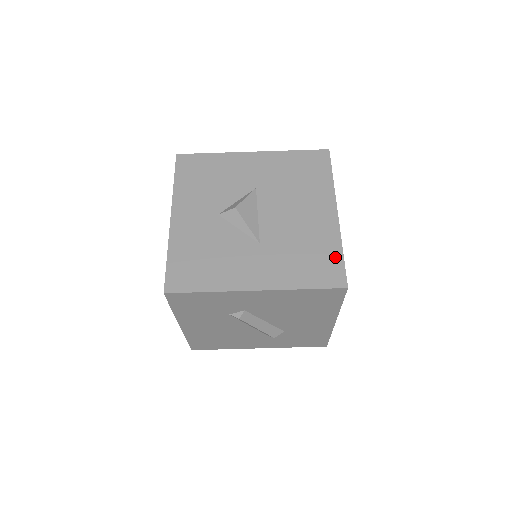
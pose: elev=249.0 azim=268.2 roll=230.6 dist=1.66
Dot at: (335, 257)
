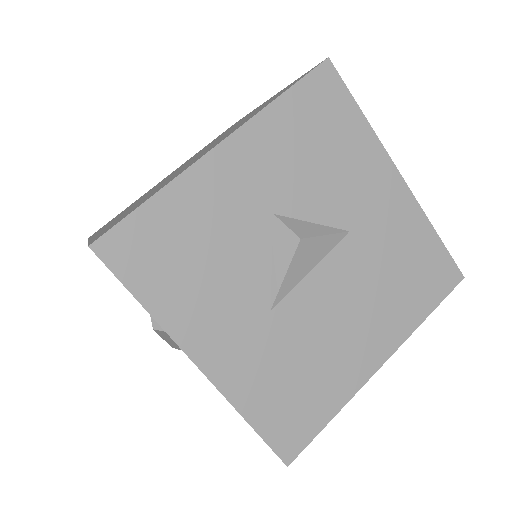
Dot at: (318, 417)
